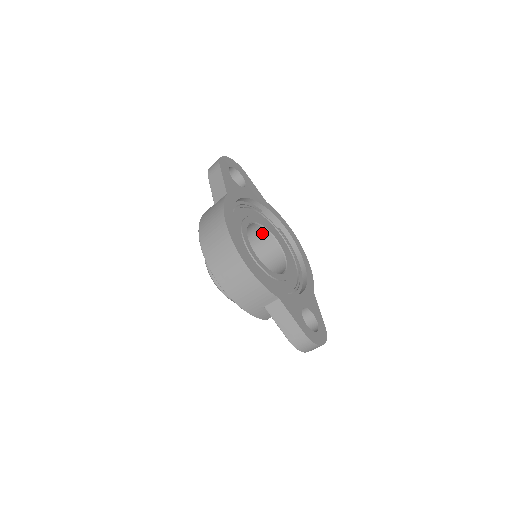
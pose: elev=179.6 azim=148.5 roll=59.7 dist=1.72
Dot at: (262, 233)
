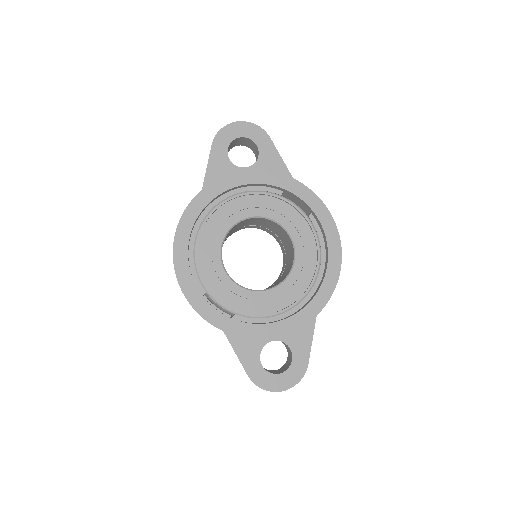
Dot at: (275, 224)
